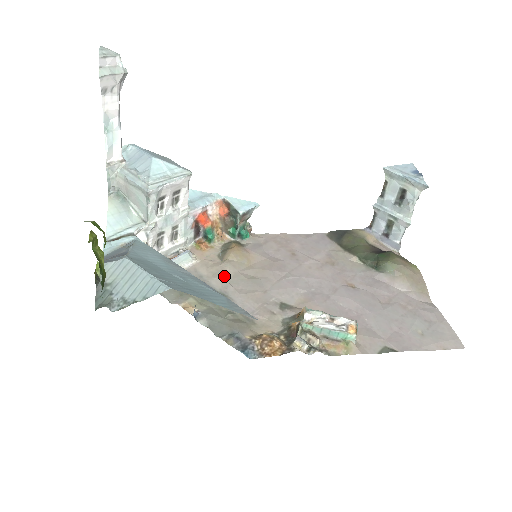
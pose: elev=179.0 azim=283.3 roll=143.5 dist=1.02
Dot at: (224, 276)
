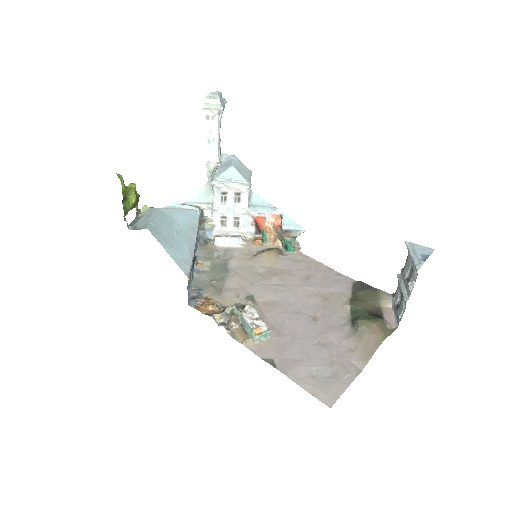
Dot at: (243, 263)
